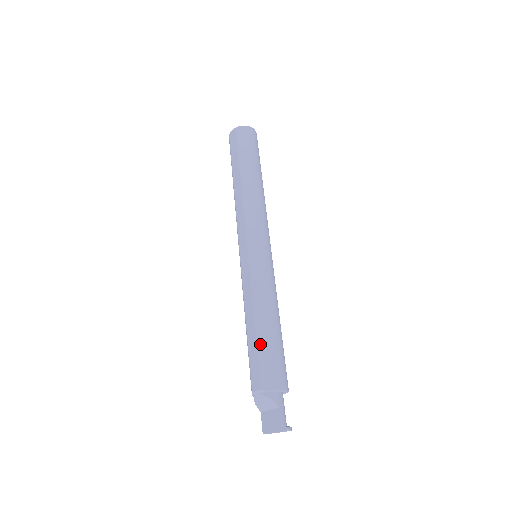
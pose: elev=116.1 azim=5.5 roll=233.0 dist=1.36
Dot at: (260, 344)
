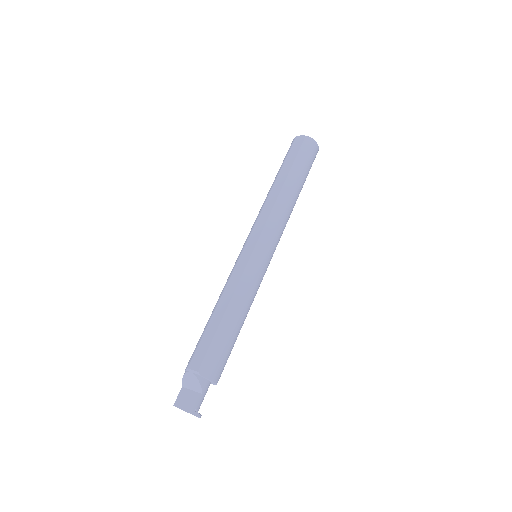
Dot at: (219, 334)
